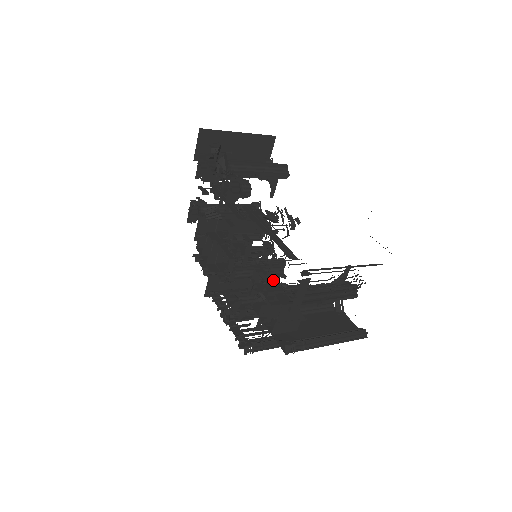
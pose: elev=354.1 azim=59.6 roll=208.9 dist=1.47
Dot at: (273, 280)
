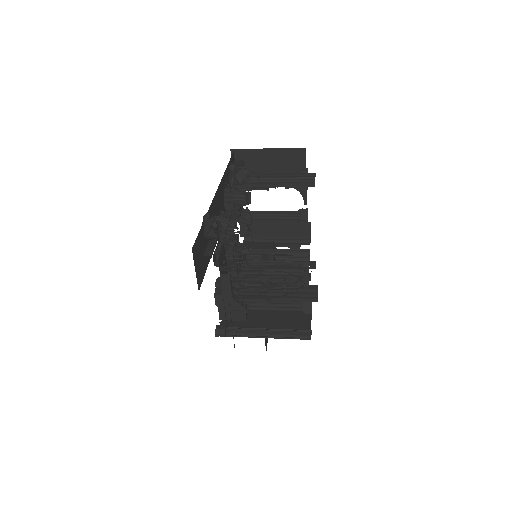
Dot at: occluded
